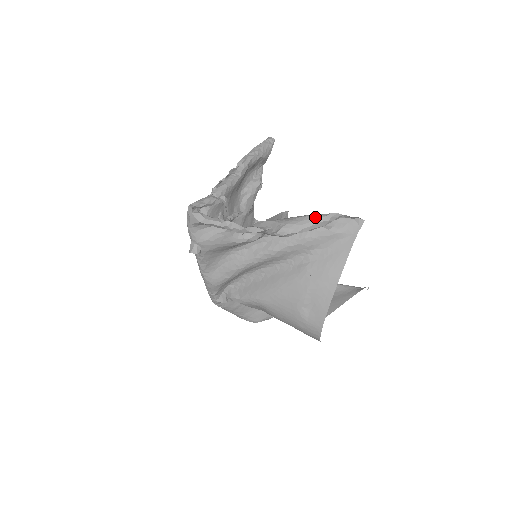
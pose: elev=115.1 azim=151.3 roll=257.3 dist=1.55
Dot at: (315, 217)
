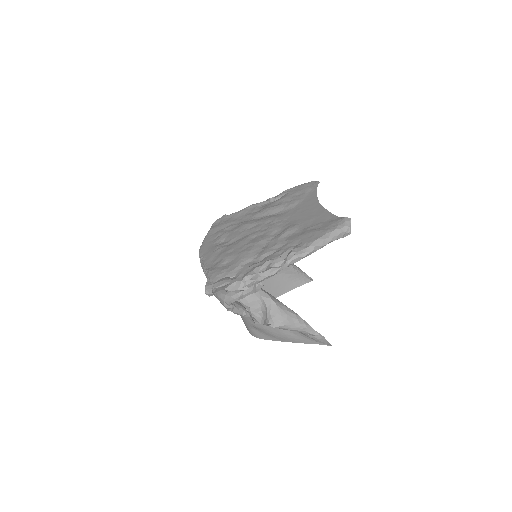
Dot at: (307, 330)
